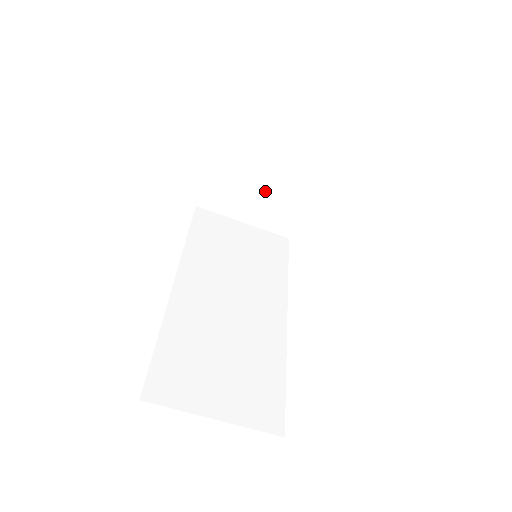
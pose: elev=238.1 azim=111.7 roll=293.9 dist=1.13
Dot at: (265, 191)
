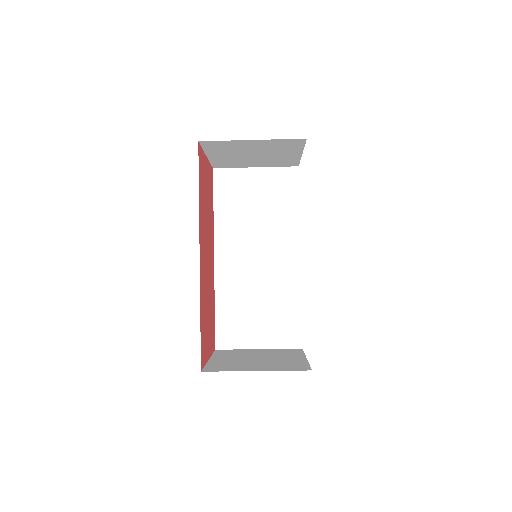
Dot at: (260, 157)
